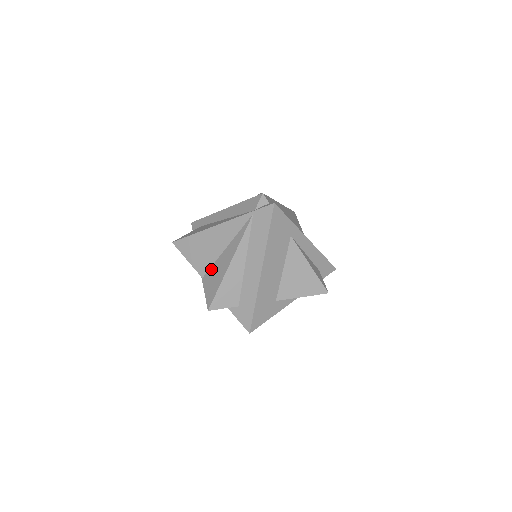
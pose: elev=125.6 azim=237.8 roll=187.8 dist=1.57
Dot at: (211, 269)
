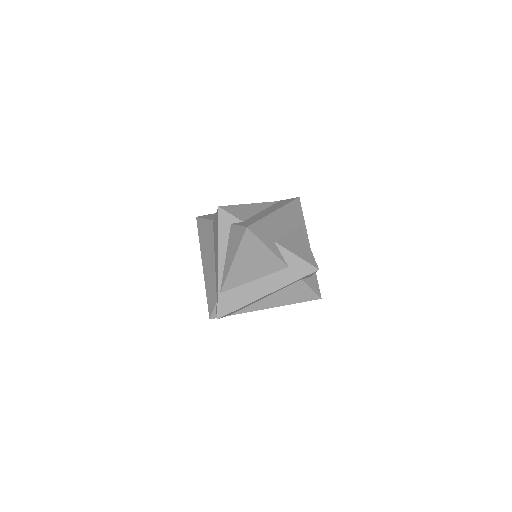
Dot at: occluded
